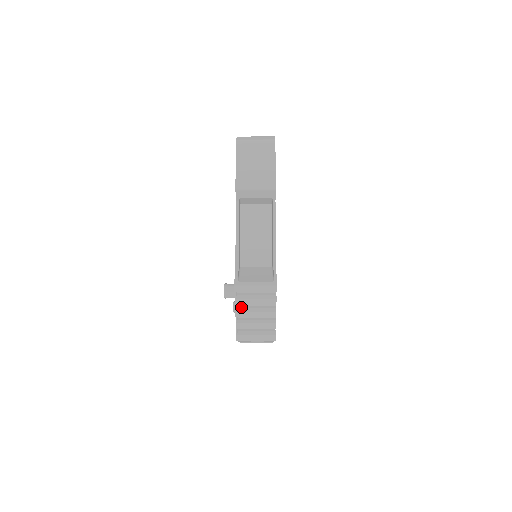
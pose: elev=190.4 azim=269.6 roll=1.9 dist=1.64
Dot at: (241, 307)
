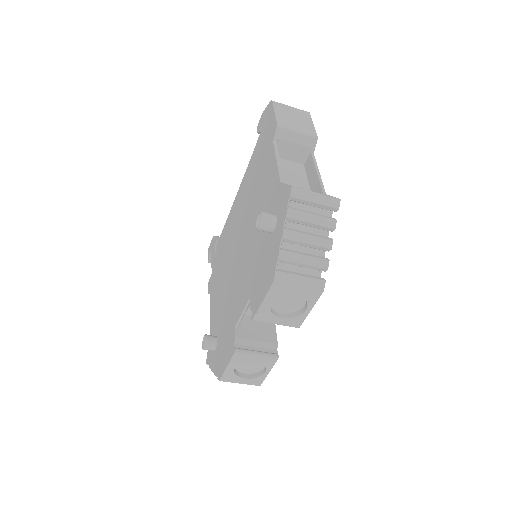
Dot at: (289, 228)
